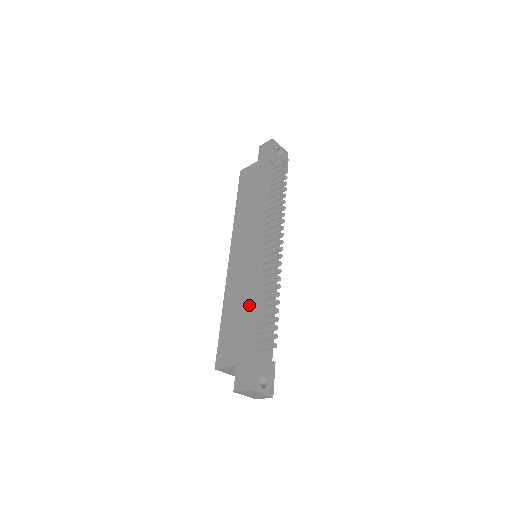
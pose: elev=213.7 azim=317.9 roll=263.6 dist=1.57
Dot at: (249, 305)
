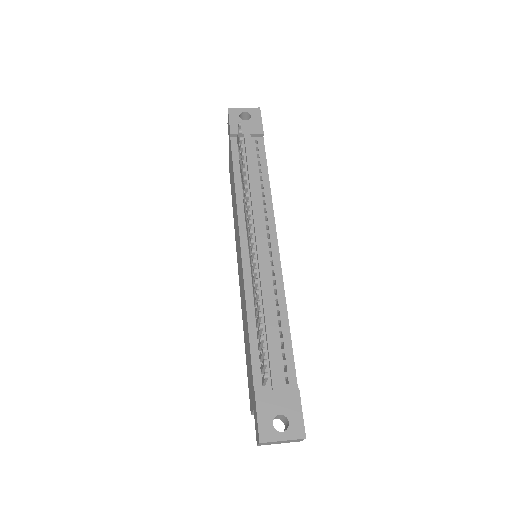
Dot at: (246, 327)
